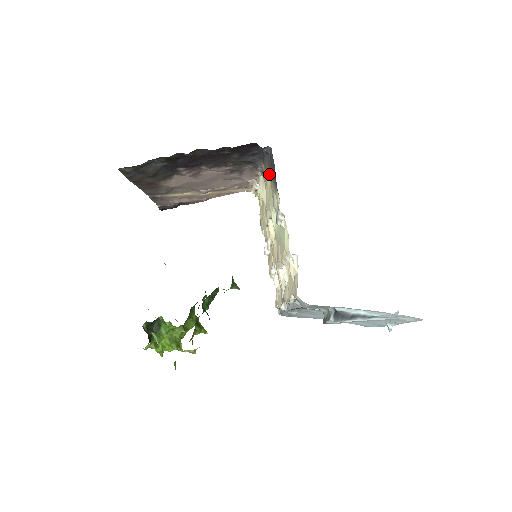
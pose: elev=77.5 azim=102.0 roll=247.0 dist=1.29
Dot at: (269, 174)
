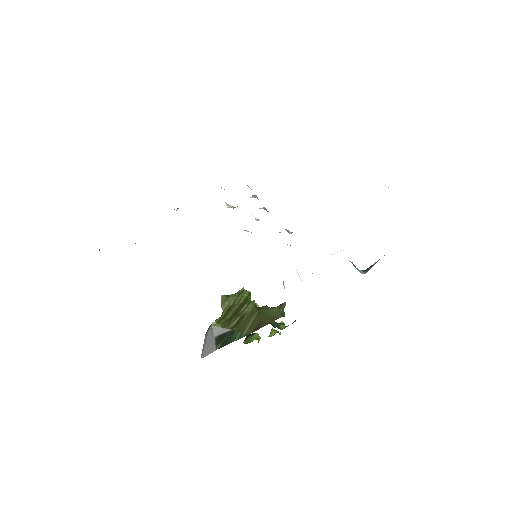
Dot at: occluded
